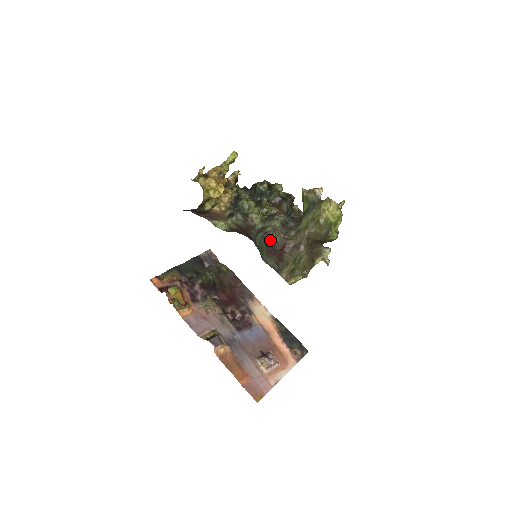
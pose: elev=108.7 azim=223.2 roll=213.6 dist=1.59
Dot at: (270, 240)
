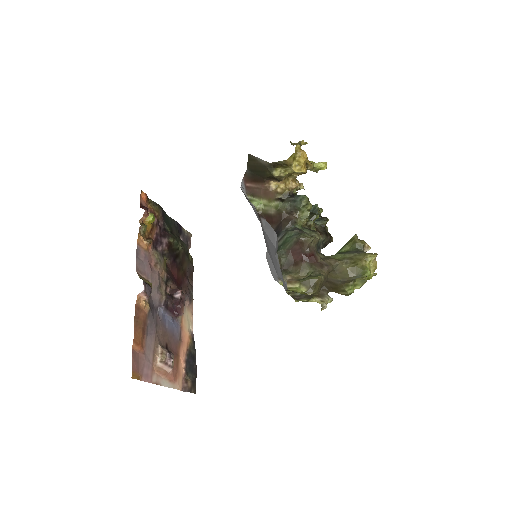
Dot at: (307, 239)
